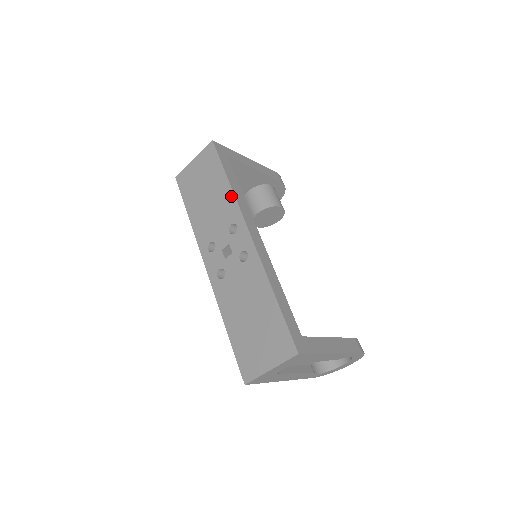
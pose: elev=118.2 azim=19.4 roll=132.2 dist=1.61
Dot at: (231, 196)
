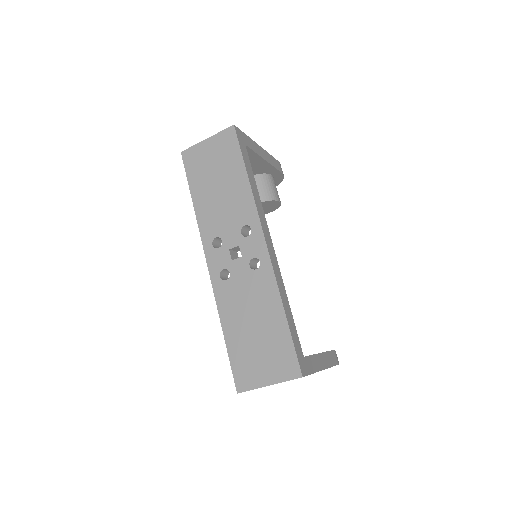
Dot at: (249, 195)
